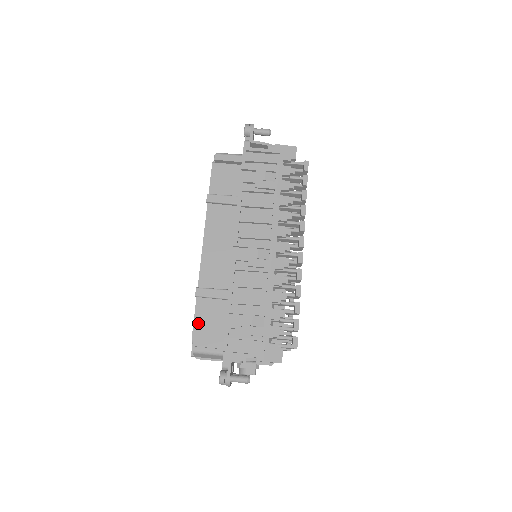
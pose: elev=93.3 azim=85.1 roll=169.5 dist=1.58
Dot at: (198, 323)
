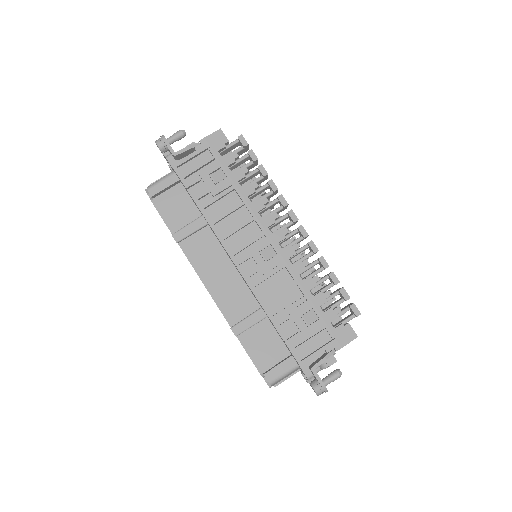
Dot at: (255, 357)
